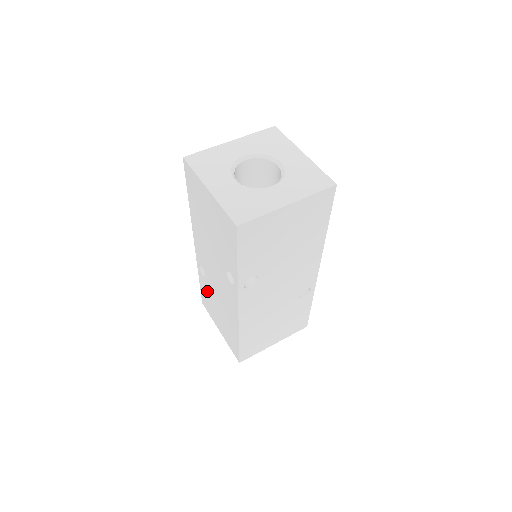
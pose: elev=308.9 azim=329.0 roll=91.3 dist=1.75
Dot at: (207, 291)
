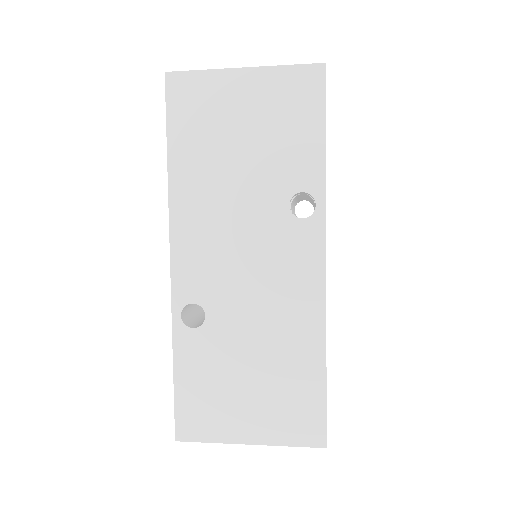
Dot at: (206, 360)
